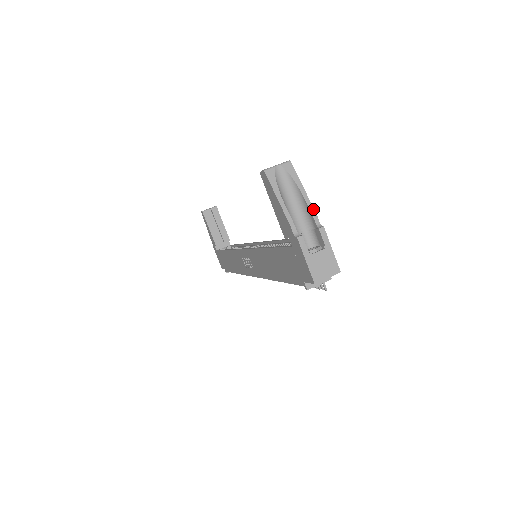
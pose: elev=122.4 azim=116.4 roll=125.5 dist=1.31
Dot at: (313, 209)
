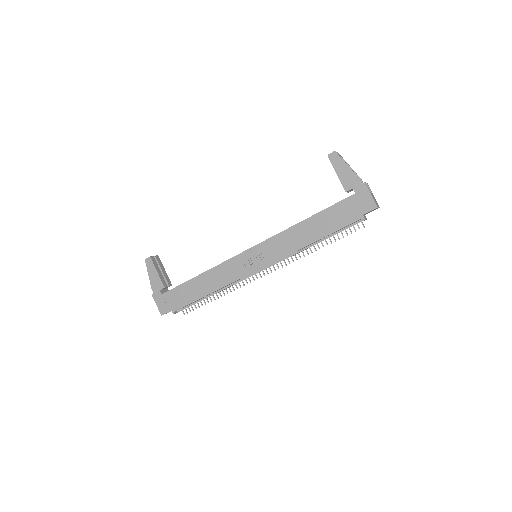
Dot at: occluded
